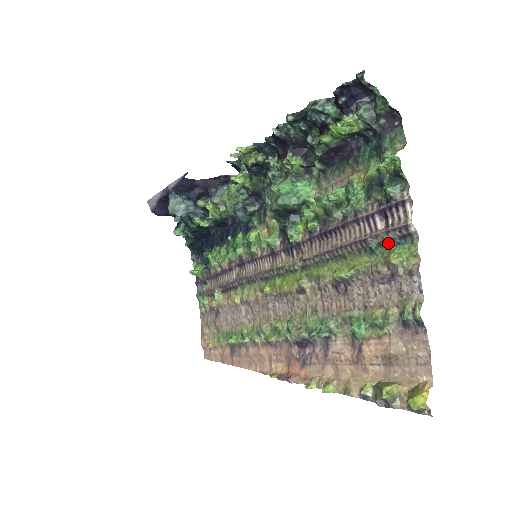
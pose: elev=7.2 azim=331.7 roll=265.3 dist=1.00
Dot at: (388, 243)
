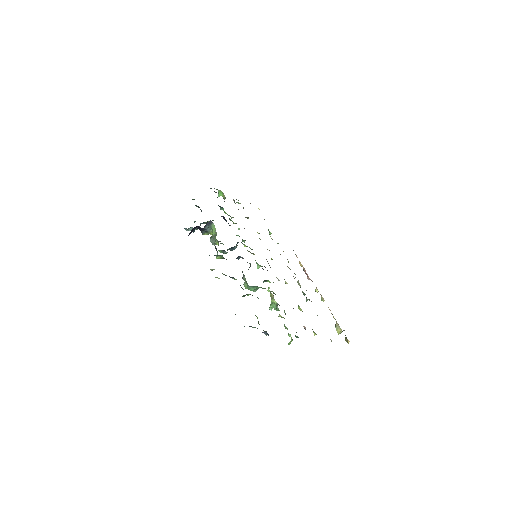
Dot at: occluded
